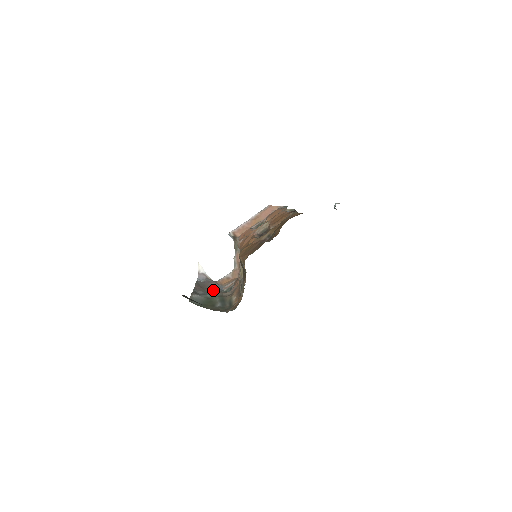
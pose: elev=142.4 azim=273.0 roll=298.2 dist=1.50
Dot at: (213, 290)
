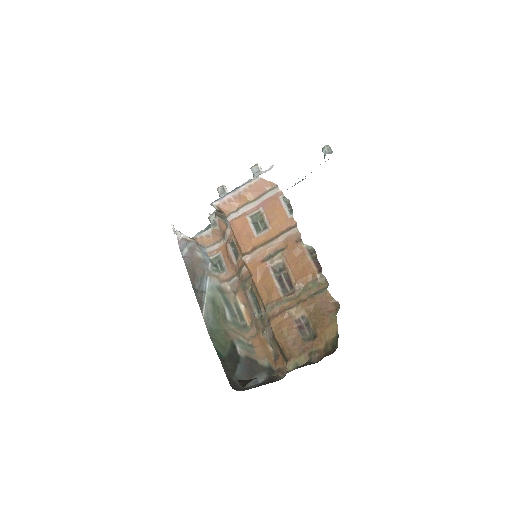
Dot at: (204, 271)
